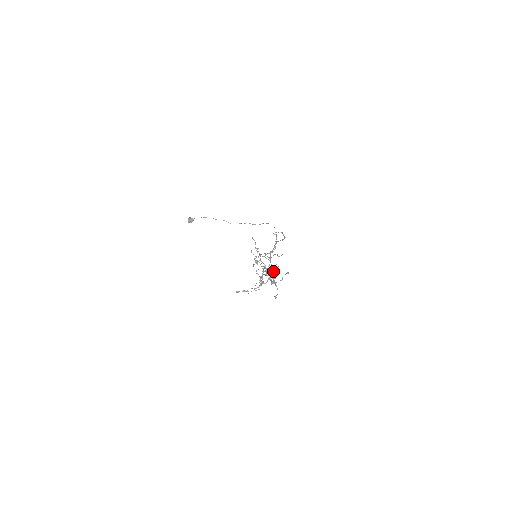
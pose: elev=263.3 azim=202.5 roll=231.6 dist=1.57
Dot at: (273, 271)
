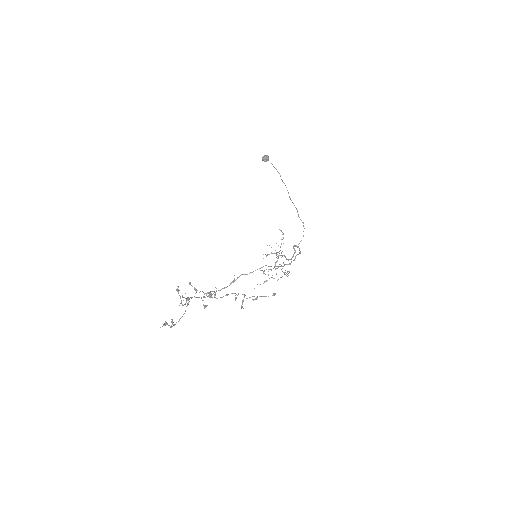
Dot at: (287, 272)
